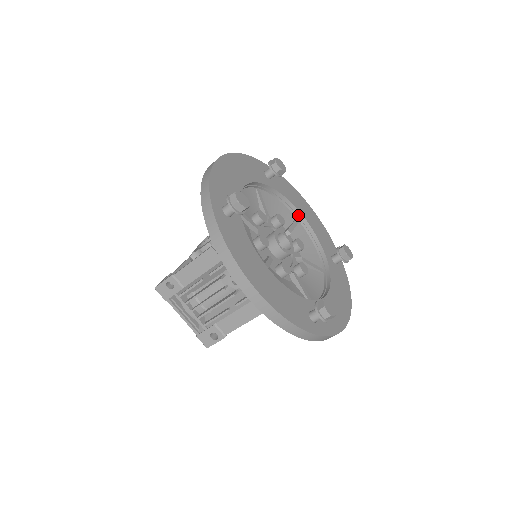
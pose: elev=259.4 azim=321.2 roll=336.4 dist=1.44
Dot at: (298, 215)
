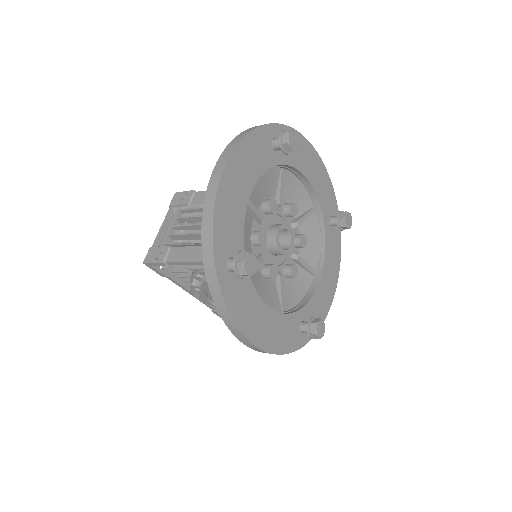
Dot at: (319, 271)
